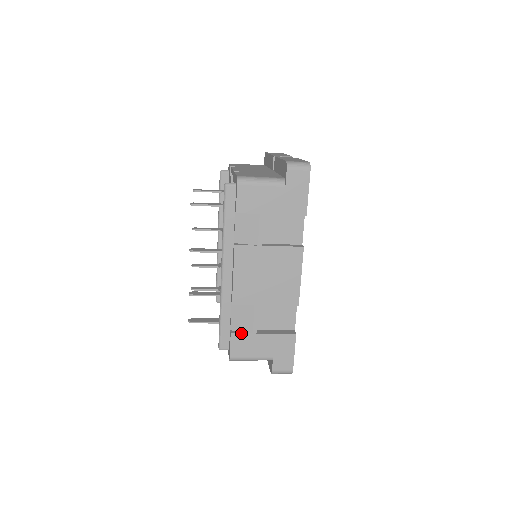
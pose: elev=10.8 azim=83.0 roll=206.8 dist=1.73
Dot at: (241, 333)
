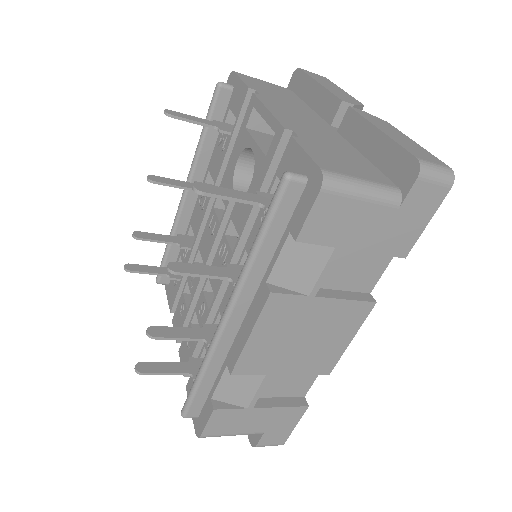
Dot at: (230, 408)
